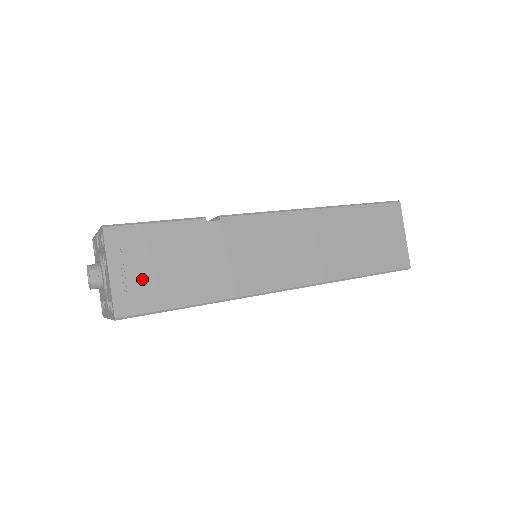
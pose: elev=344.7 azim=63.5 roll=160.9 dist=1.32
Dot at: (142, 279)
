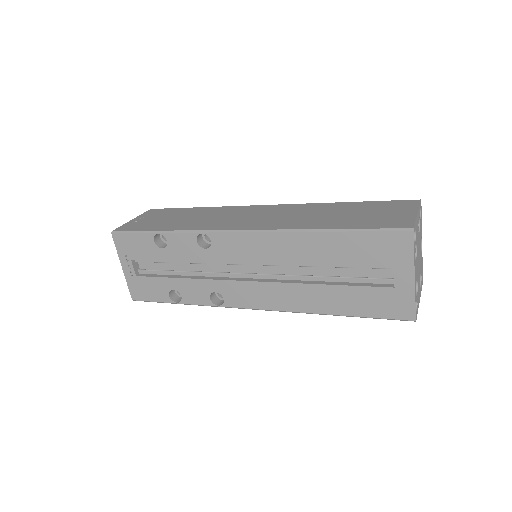
Dot at: (145, 222)
